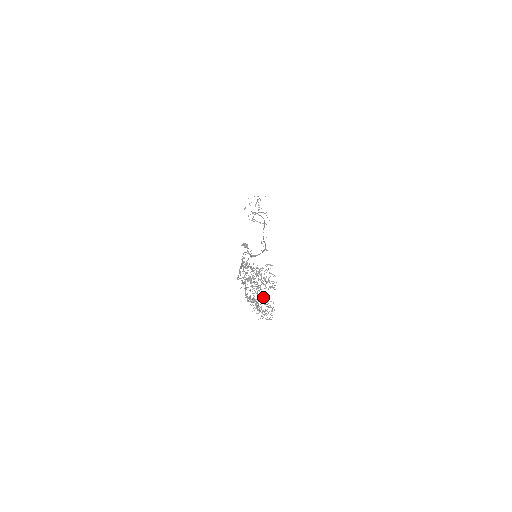
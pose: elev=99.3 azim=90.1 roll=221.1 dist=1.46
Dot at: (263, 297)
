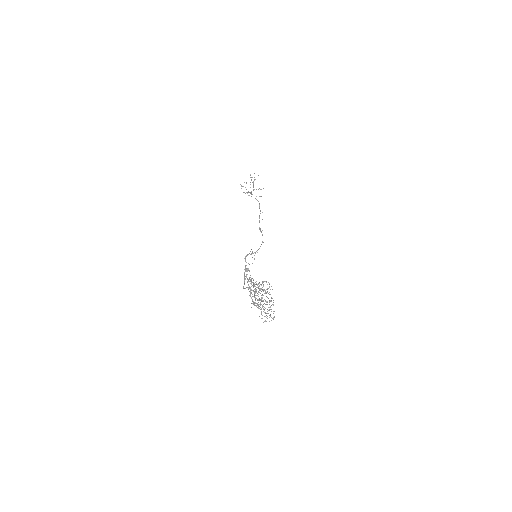
Dot at: (265, 301)
